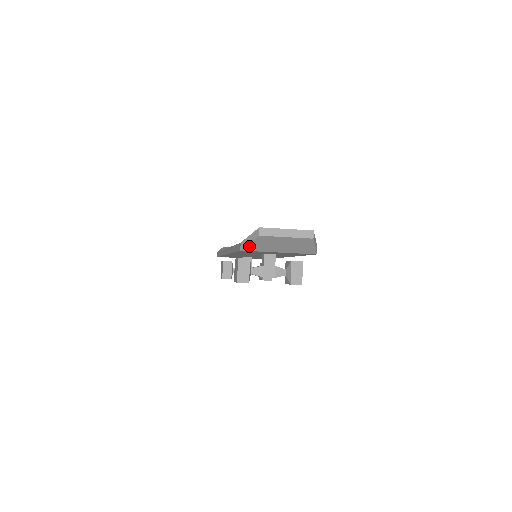
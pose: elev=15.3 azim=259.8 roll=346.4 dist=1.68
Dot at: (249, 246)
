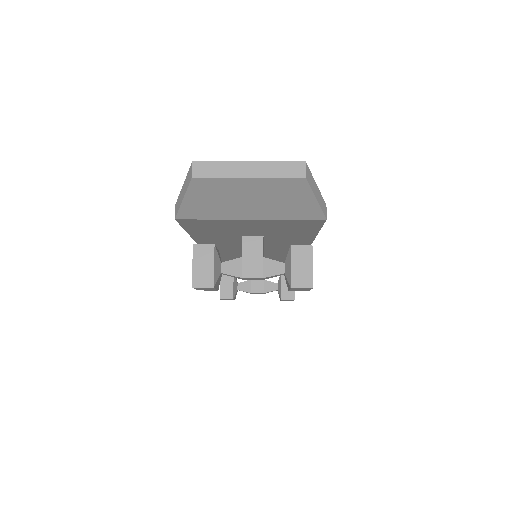
Dot at: (186, 207)
